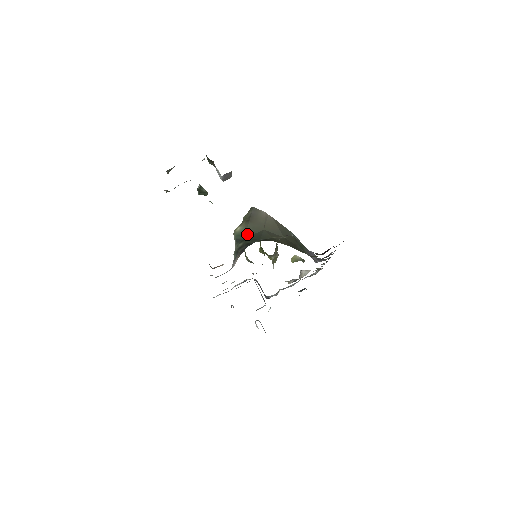
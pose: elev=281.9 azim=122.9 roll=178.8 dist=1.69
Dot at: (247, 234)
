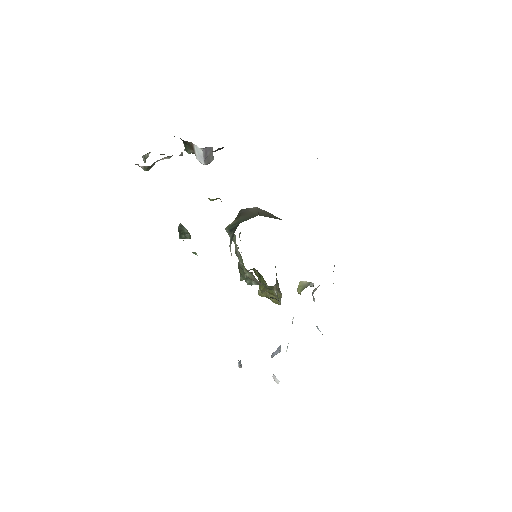
Dot at: occluded
